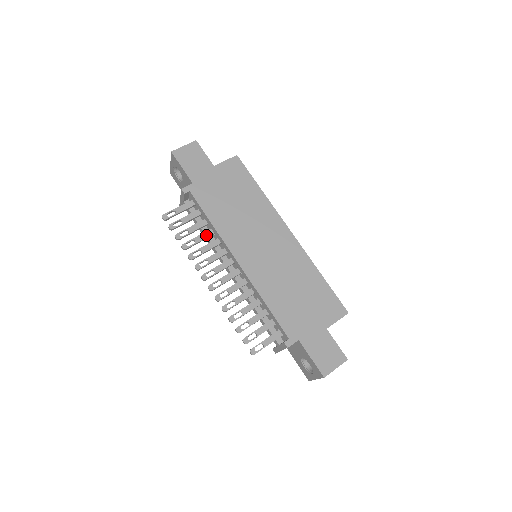
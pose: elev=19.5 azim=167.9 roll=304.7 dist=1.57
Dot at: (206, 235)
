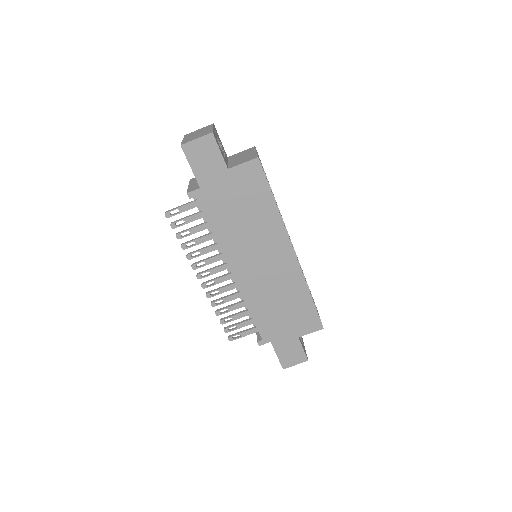
Dot at: (207, 238)
